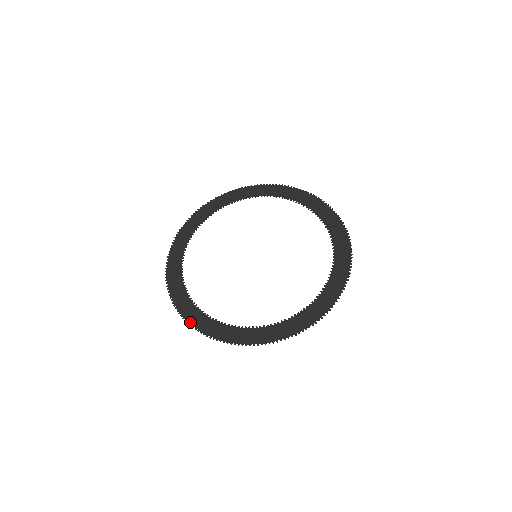
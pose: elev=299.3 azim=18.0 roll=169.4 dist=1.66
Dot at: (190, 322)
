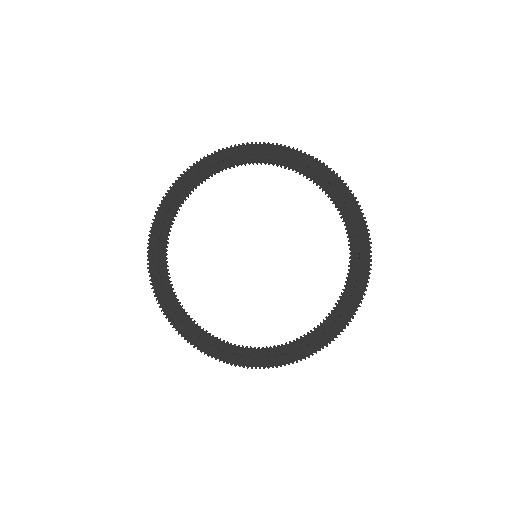
Dot at: (152, 234)
